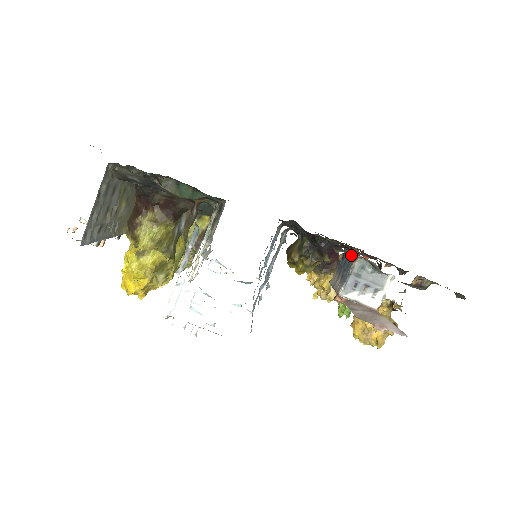
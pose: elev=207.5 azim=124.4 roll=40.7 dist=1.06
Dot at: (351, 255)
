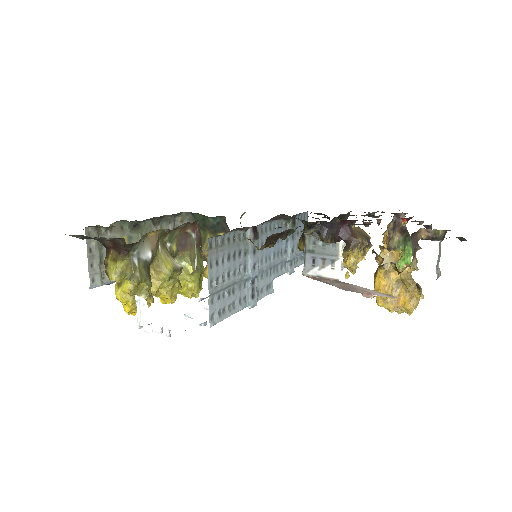
Dot at: occluded
